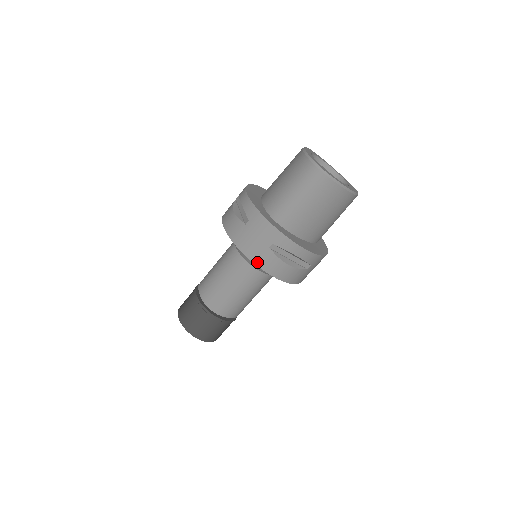
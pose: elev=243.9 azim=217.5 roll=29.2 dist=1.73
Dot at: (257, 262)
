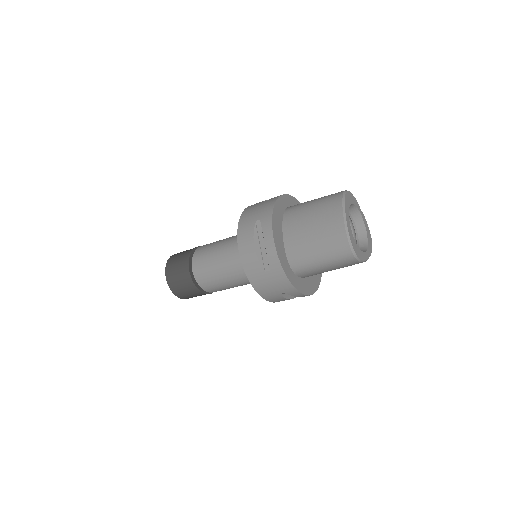
Dot at: (265, 297)
